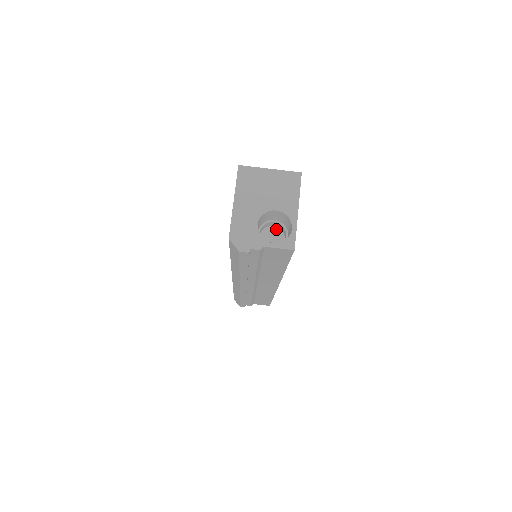
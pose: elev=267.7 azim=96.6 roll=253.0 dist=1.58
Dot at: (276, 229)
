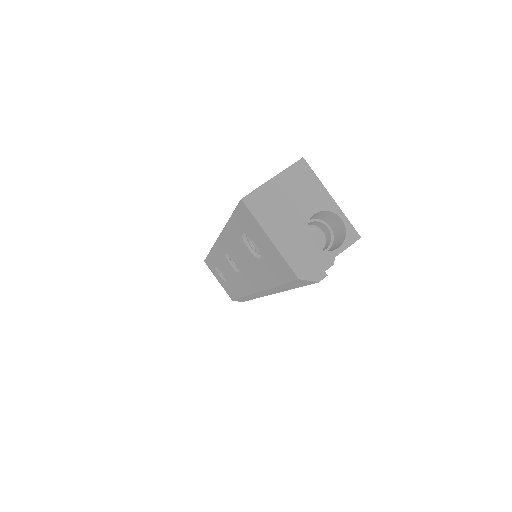
Dot at: (307, 228)
